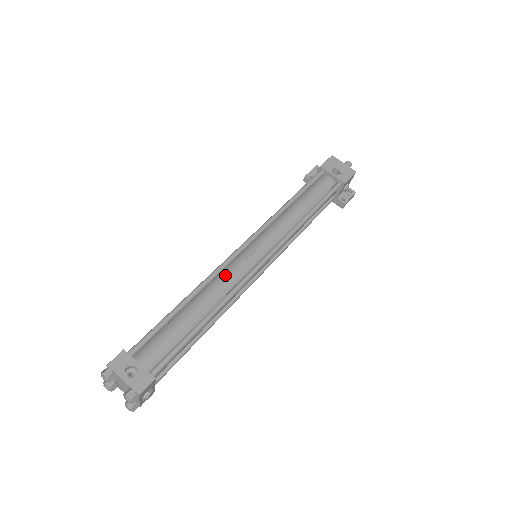
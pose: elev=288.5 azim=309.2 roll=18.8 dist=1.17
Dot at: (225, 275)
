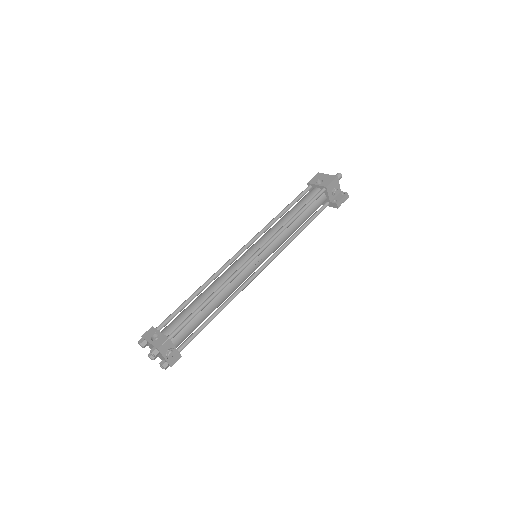
Dot at: (226, 271)
